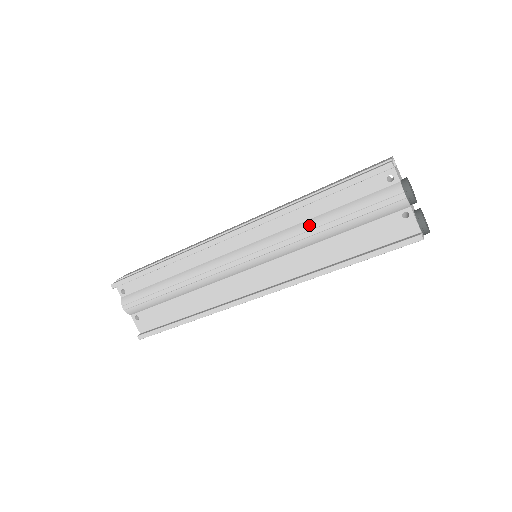
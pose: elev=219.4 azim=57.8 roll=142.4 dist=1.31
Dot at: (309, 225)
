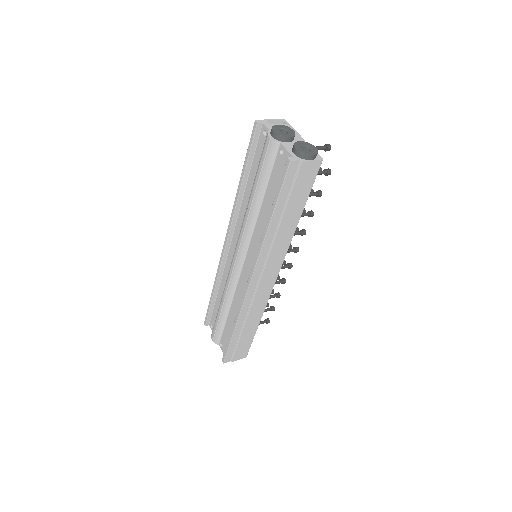
Dot at: occluded
